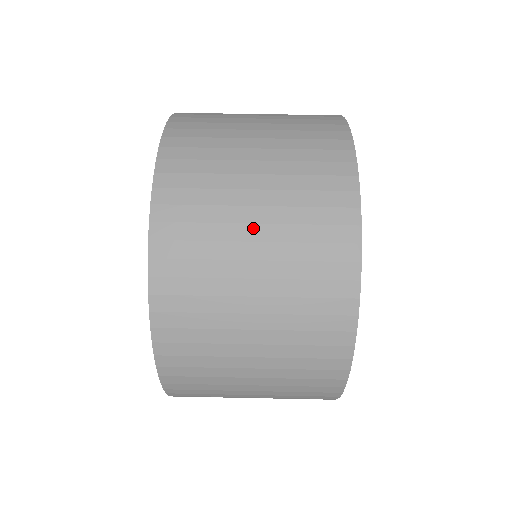
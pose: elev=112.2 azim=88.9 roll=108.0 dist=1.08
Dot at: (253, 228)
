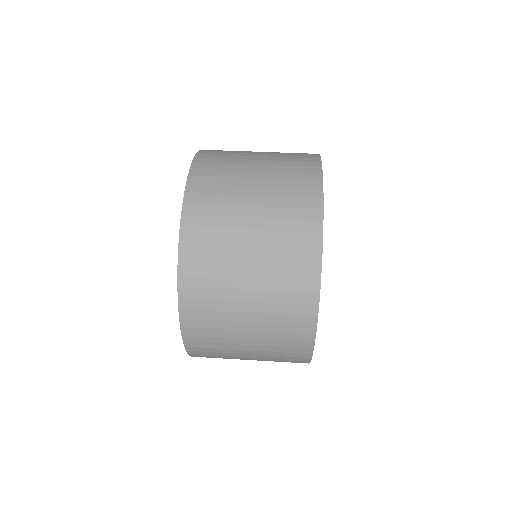
Dot at: (250, 220)
